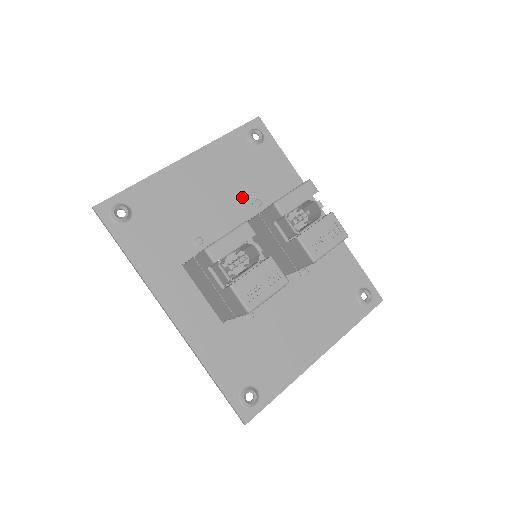
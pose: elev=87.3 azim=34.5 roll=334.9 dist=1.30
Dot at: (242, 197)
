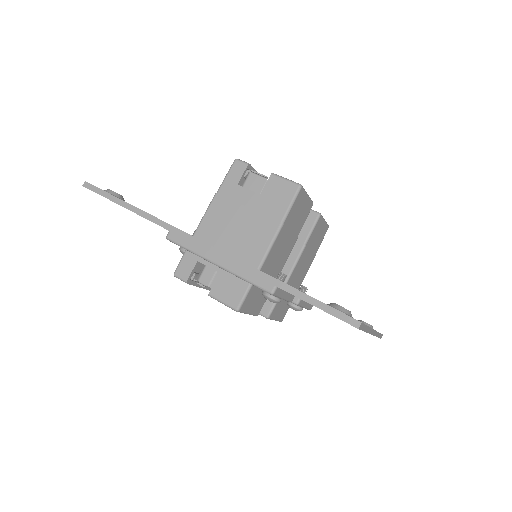
Dot at: occluded
